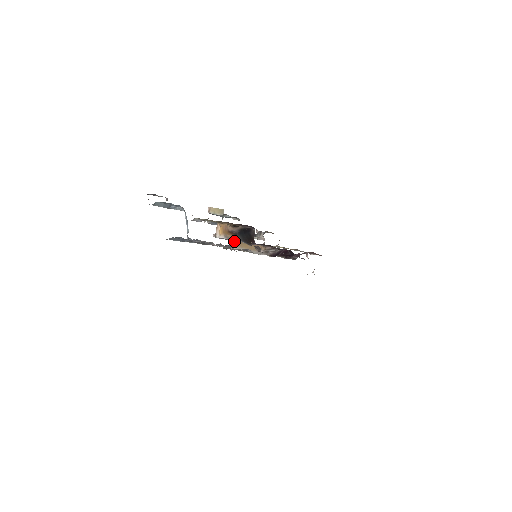
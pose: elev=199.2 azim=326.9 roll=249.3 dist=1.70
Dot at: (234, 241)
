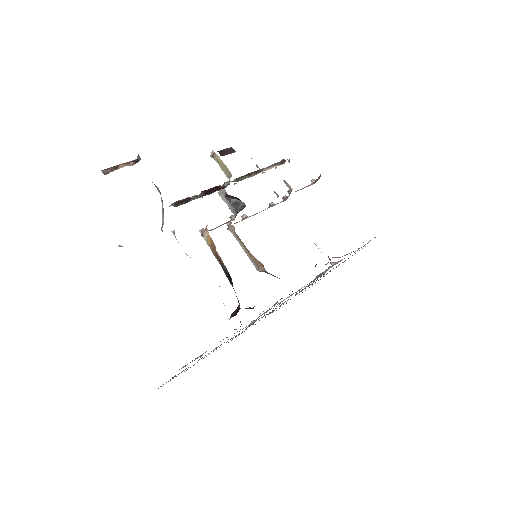
Dot at: (233, 226)
